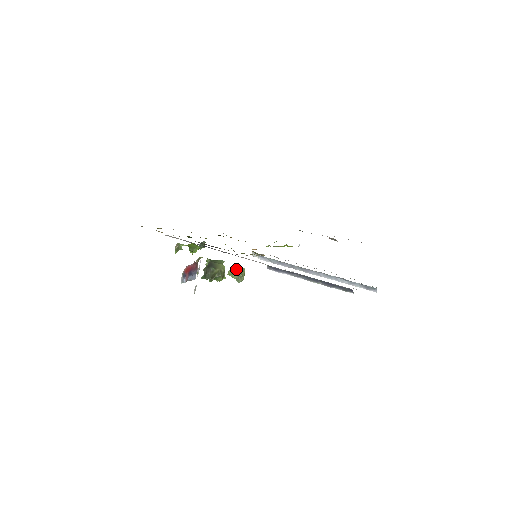
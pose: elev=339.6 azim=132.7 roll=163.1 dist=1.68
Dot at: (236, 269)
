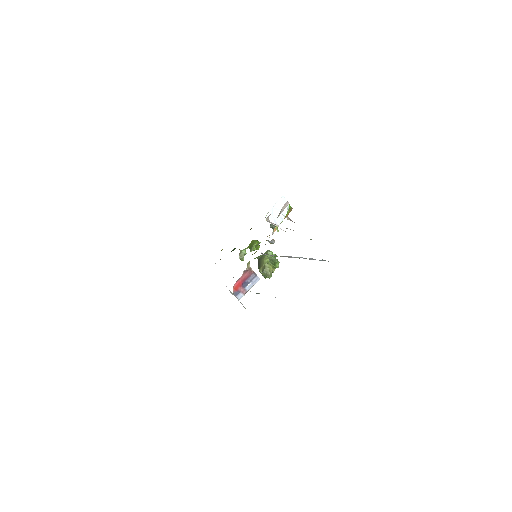
Dot at: (262, 267)
